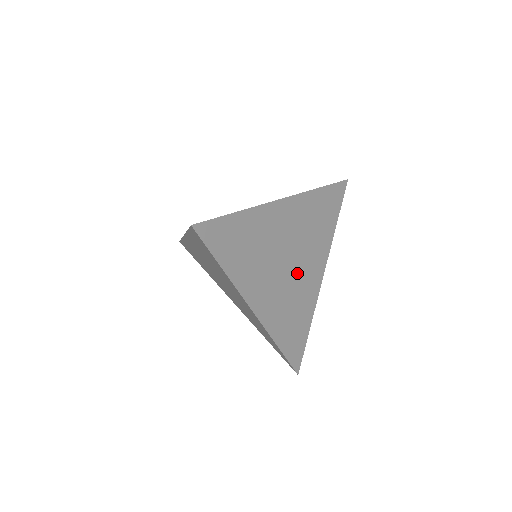
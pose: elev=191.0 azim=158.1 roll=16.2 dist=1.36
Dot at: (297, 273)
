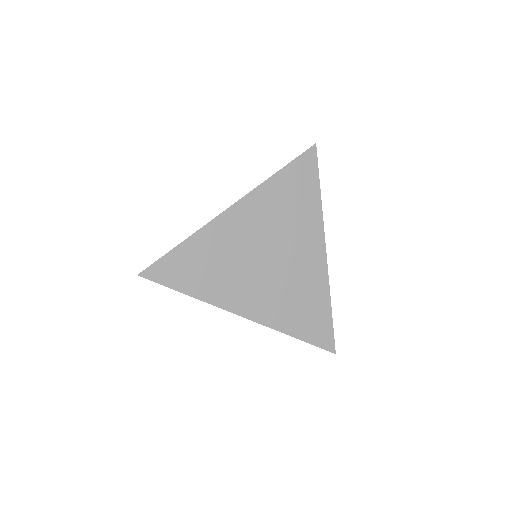
Dot at: (285, 263)
